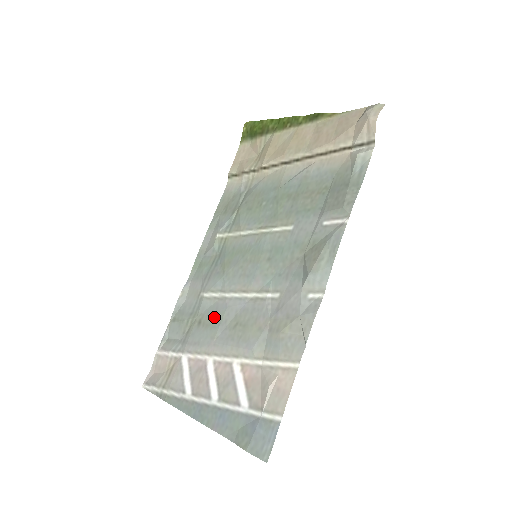
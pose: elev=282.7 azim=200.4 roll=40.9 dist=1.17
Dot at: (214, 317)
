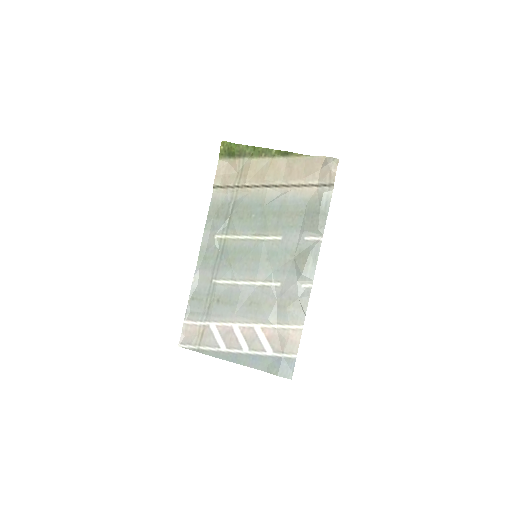
Dot at: (231, 298)
